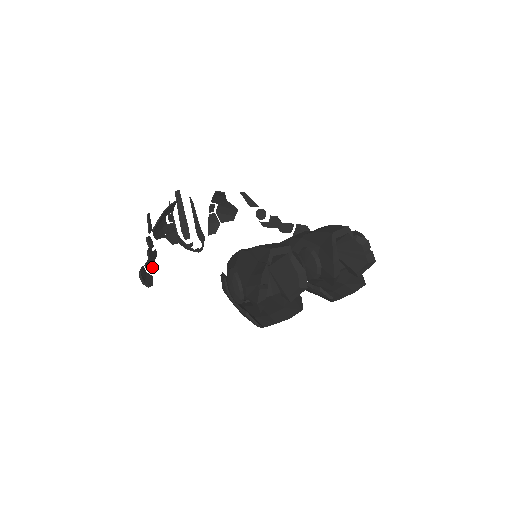
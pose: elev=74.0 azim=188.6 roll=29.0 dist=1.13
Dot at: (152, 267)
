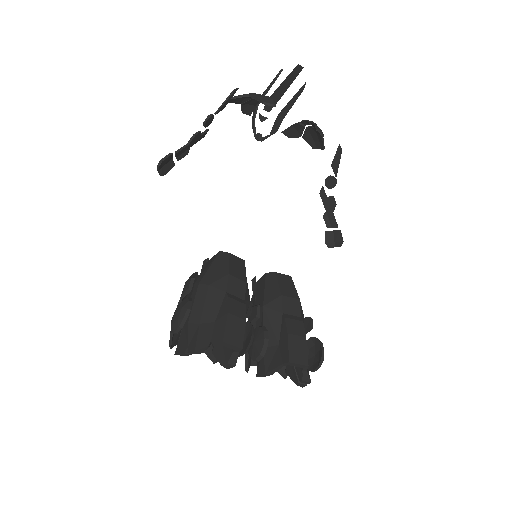
Dot at: (183, 154)
